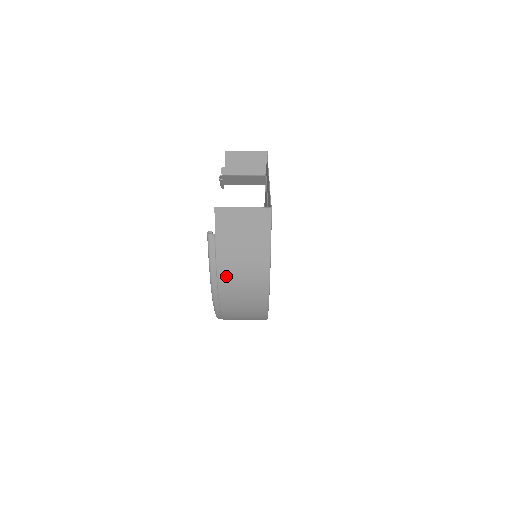
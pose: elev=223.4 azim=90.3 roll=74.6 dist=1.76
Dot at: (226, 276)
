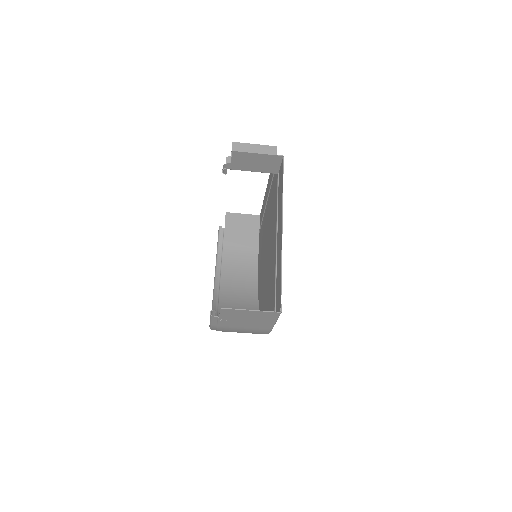
Dot at: (226, 330)
